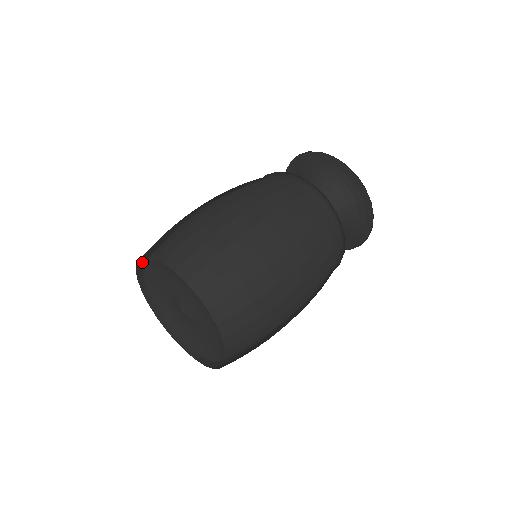
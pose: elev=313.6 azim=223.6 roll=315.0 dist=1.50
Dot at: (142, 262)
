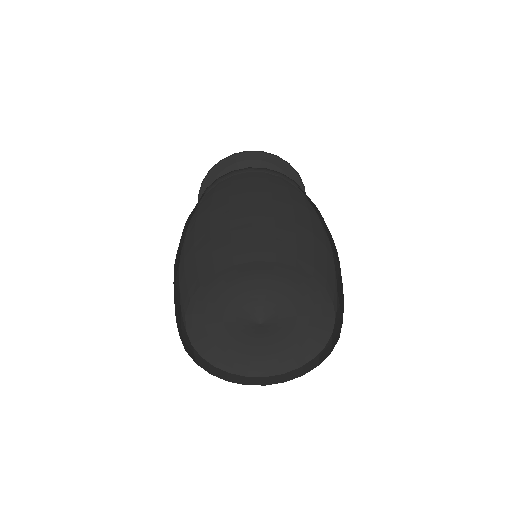
Dot at: occluded
